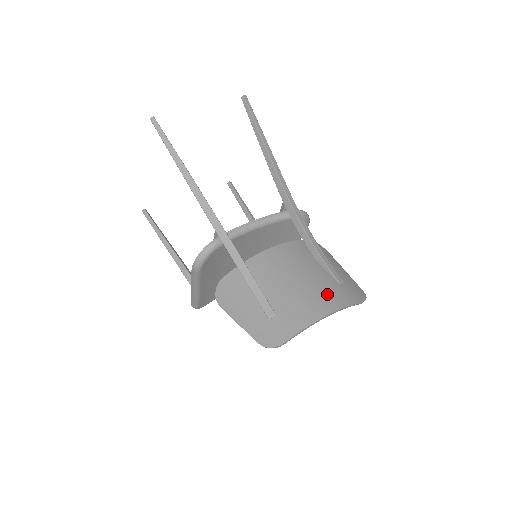
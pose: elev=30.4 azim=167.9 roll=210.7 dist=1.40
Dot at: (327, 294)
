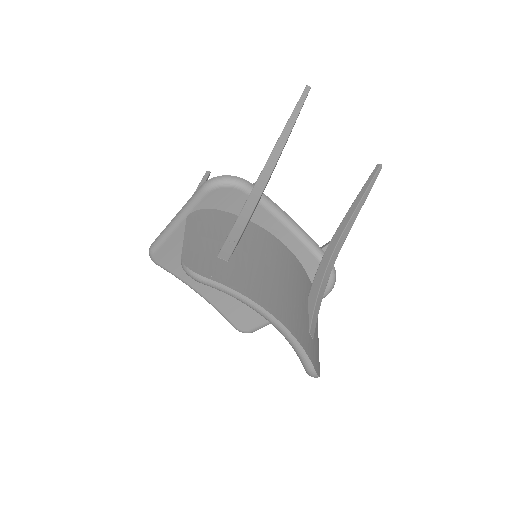
Dot at: (292, 313)
